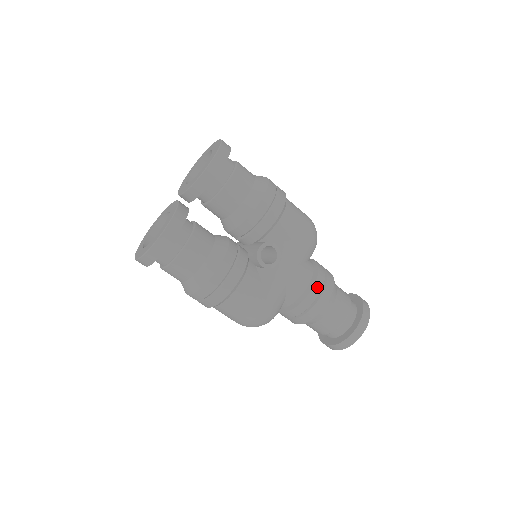
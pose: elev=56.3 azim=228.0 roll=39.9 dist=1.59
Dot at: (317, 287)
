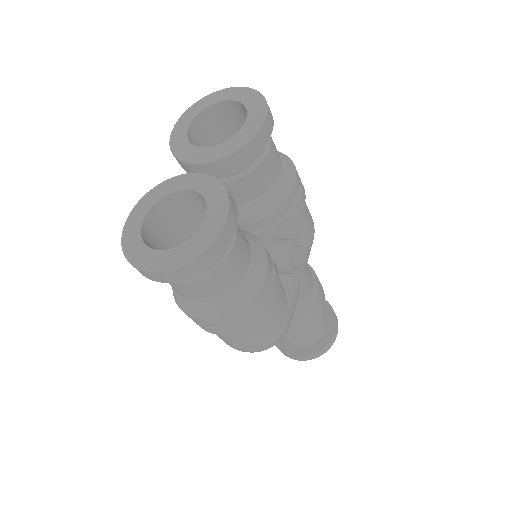
Dot at: (319, 292)
